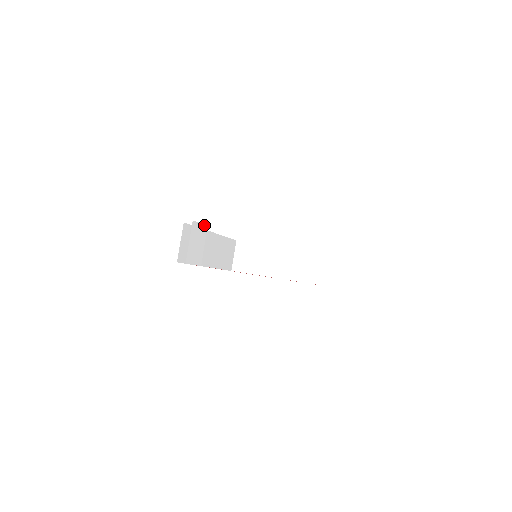
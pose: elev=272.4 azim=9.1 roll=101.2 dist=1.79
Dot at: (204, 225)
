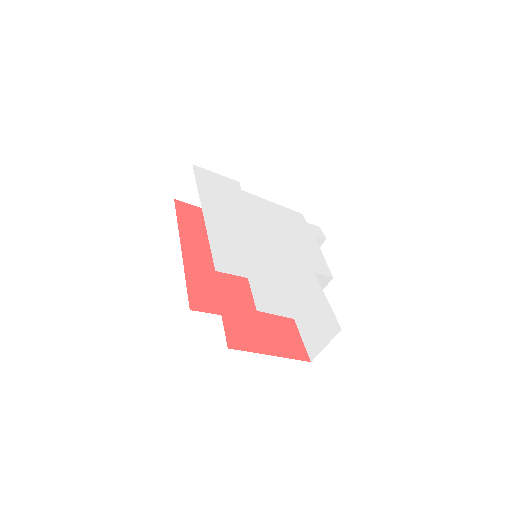
Dot at: occluded
